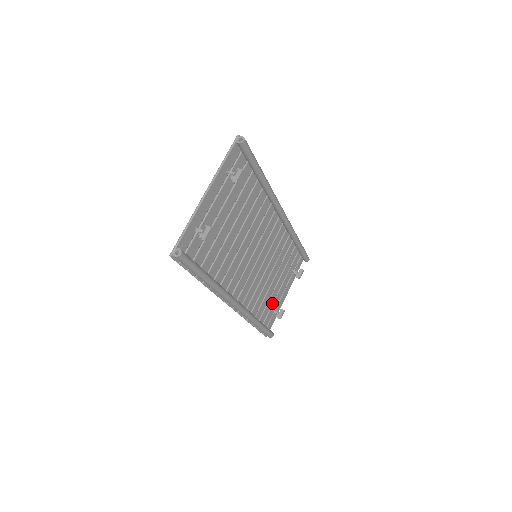
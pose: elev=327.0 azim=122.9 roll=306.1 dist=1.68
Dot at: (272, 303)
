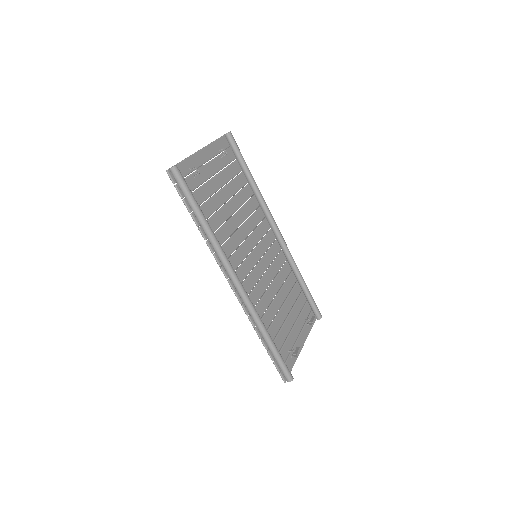
Dot at: (285, 338)
